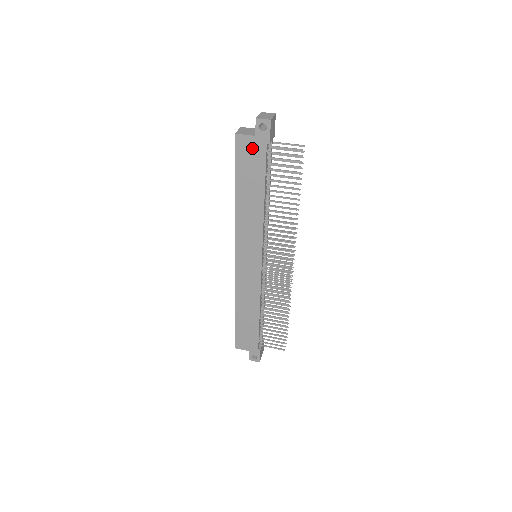
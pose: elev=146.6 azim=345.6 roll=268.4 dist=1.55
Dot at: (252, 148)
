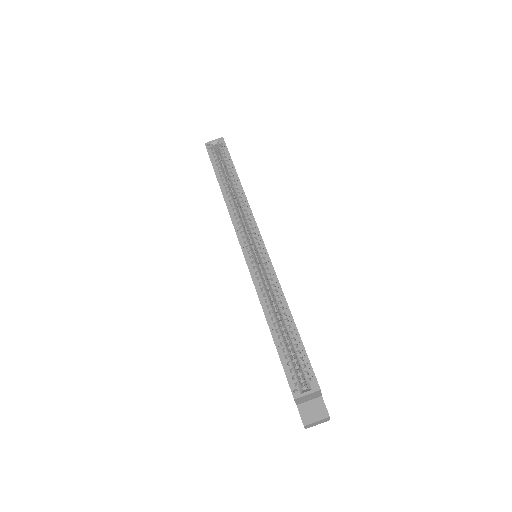
Dot at: occluded
